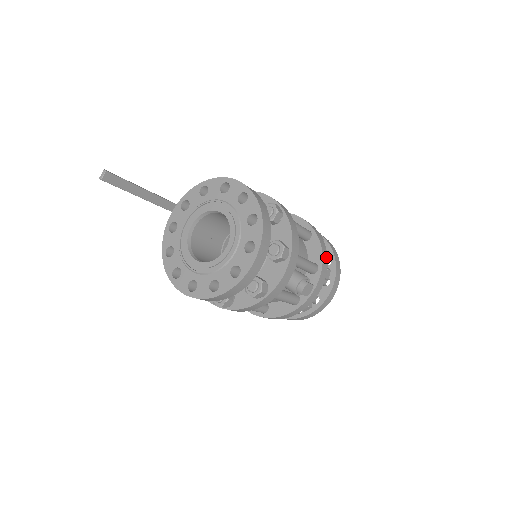
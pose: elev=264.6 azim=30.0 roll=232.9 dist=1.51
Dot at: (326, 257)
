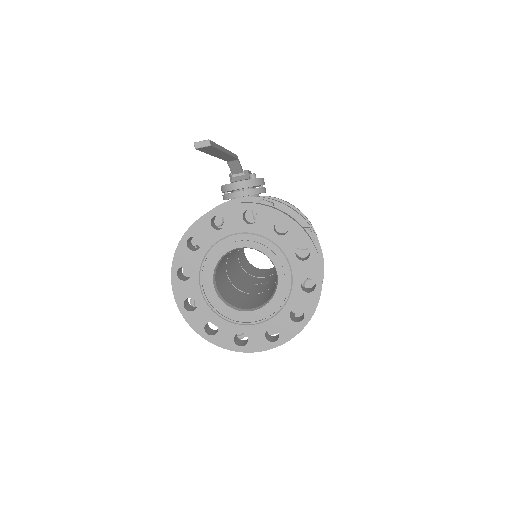
Dot at: occluded
